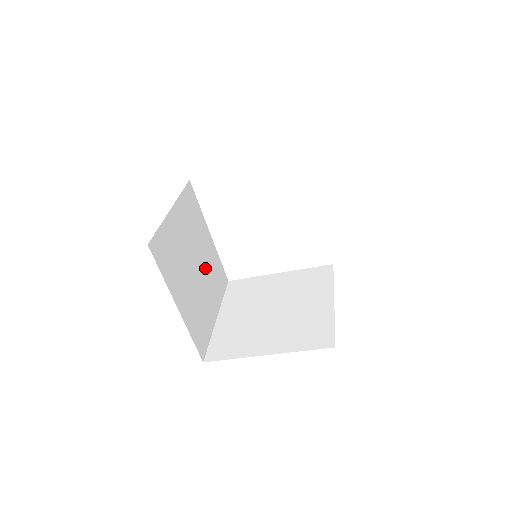
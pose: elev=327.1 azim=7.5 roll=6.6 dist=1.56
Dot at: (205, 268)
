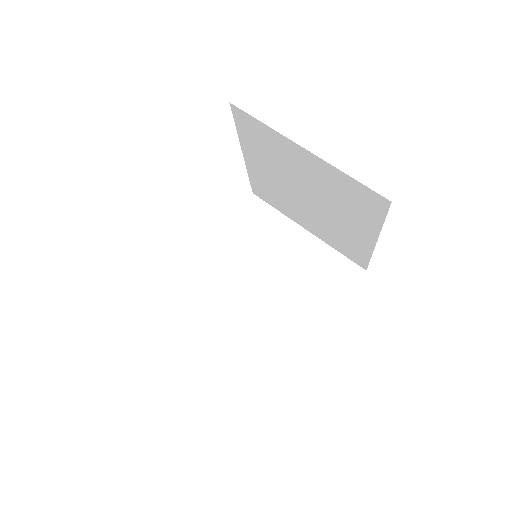
Dot at: occluded
